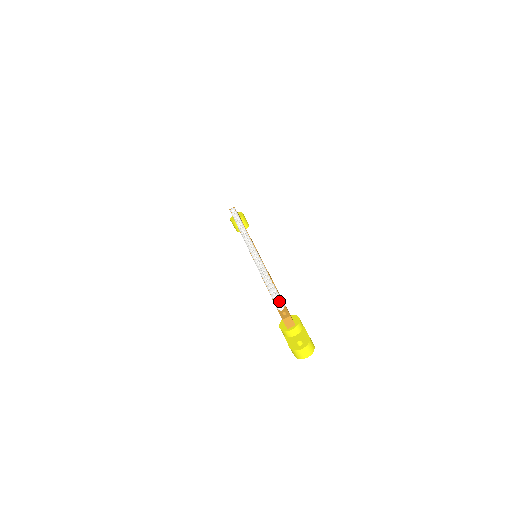
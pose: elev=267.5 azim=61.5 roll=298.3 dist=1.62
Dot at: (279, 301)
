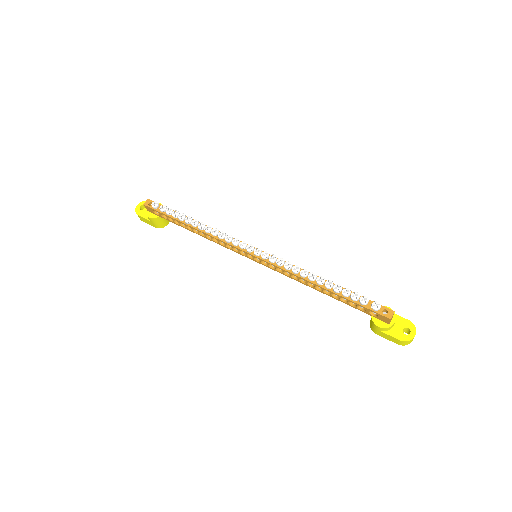
Dot at: (368, 301)
